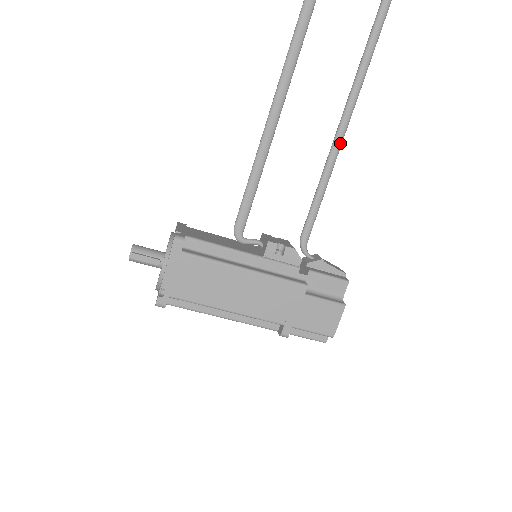
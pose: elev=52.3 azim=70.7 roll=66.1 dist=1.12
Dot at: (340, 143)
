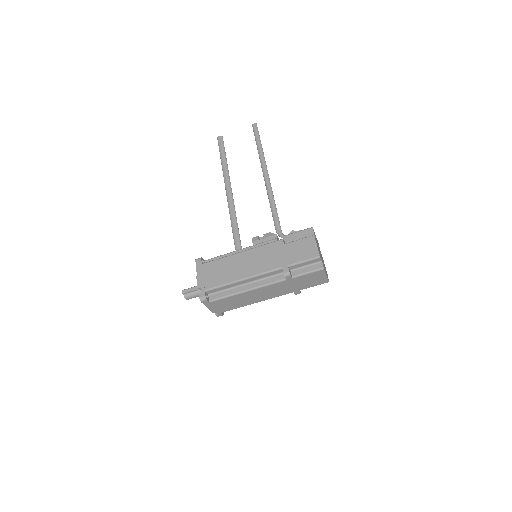
Dot at: (268, 181)
